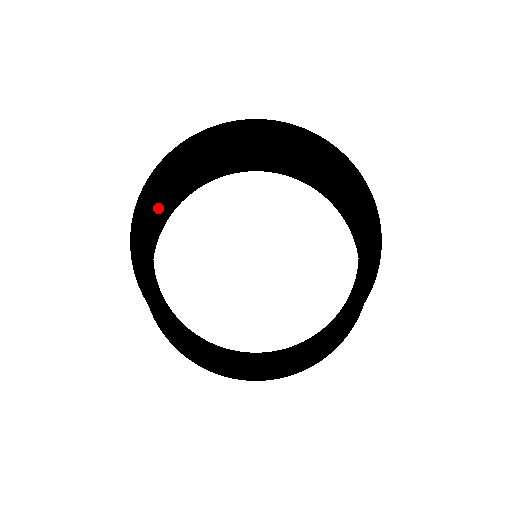
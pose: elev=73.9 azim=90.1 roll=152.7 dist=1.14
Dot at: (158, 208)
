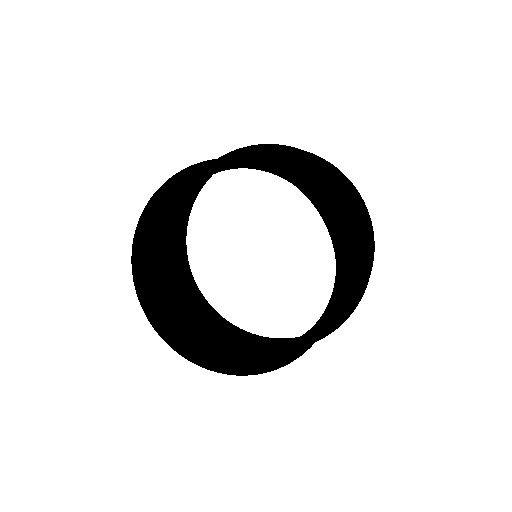
Dot at: (207, 174)
